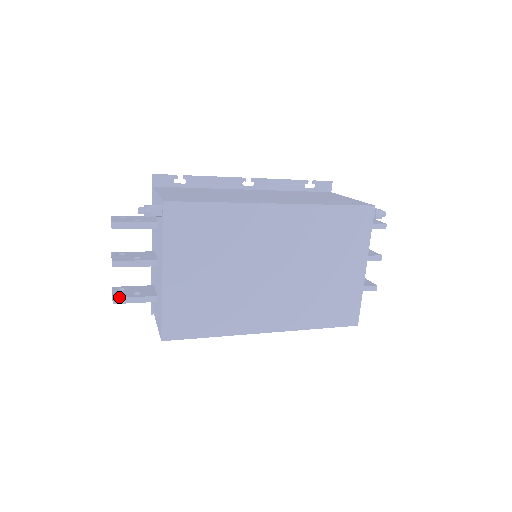
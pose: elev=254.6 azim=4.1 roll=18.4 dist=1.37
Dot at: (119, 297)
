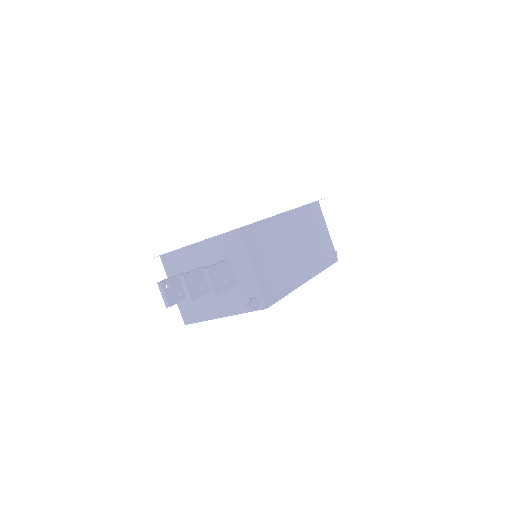
Dot at: occluded
